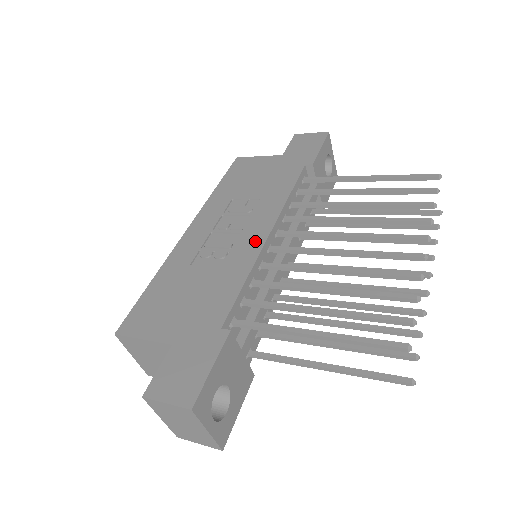
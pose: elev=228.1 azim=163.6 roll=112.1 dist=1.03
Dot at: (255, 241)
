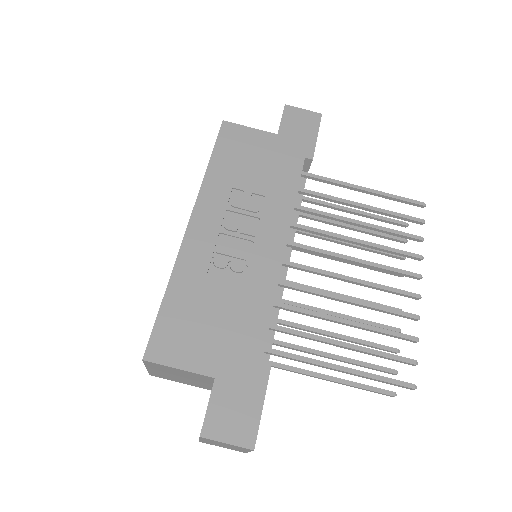
Dot at: (272, 256)
